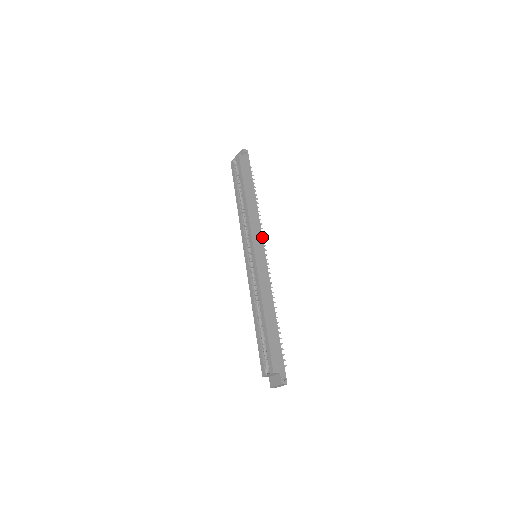
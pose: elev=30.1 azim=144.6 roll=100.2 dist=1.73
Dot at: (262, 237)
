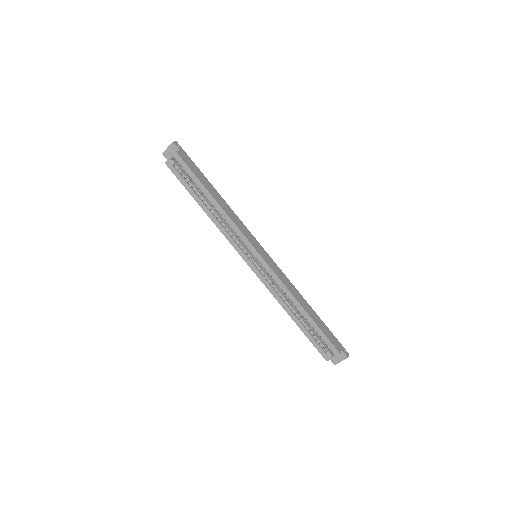
Dot at: (251, 234)
